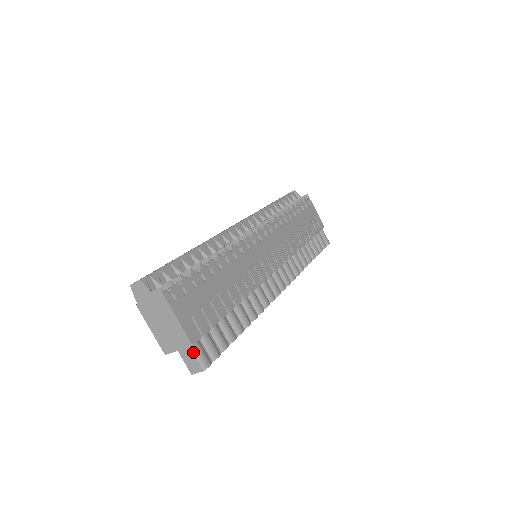
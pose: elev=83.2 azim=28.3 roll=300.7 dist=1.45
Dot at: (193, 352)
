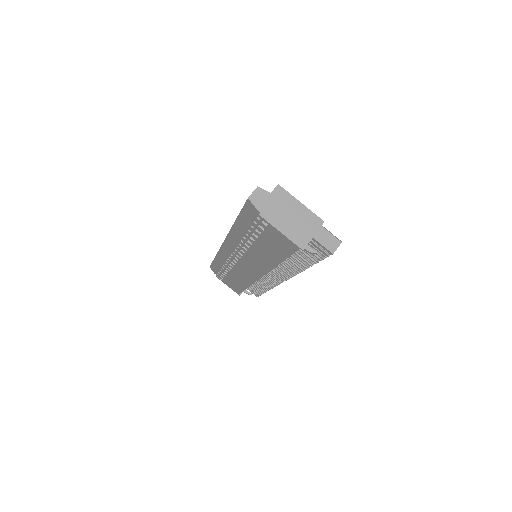
Dot at: (326, 230)
